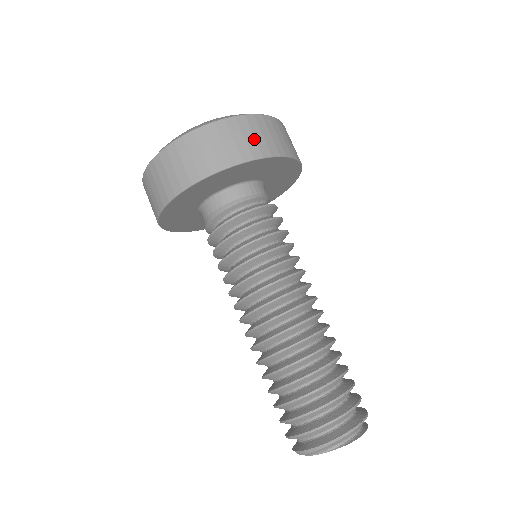
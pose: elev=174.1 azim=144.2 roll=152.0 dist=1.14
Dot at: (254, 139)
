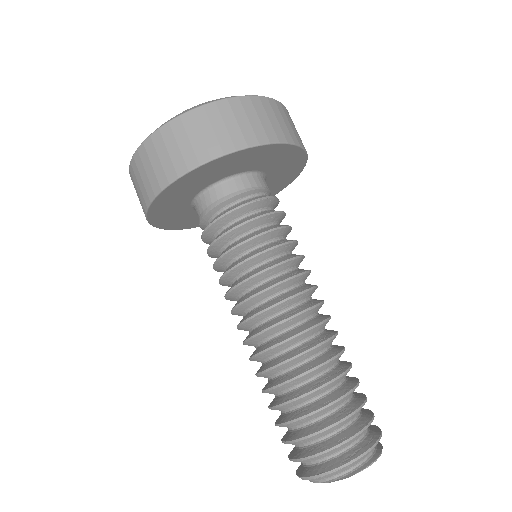
Dot at: (201, 139)
